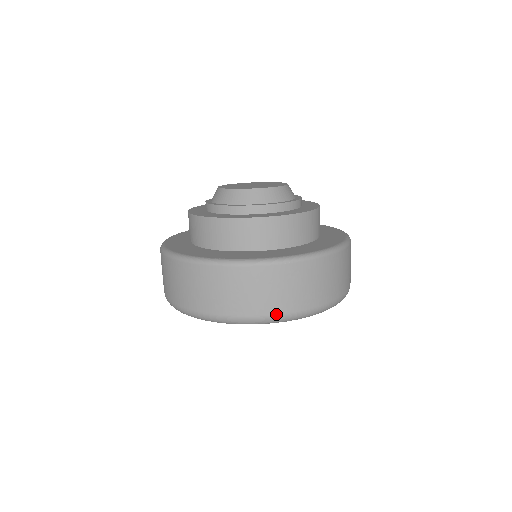
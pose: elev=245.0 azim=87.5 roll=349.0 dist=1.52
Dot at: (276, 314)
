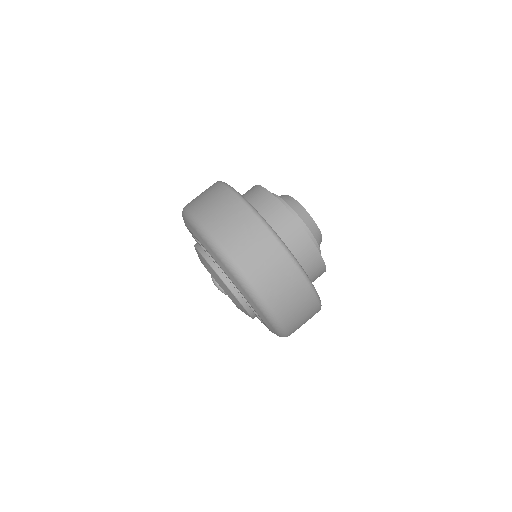
Dot at: (249, 278)
